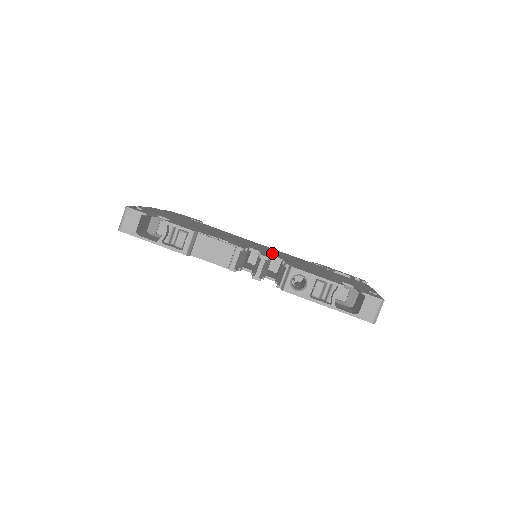
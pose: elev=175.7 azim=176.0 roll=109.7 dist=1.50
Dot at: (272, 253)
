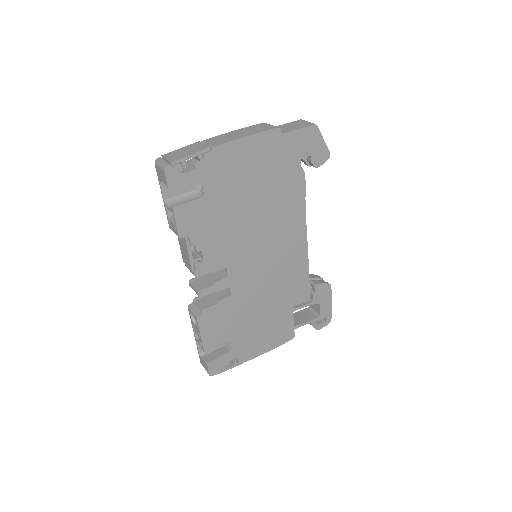
Dot at: (252, 277)
